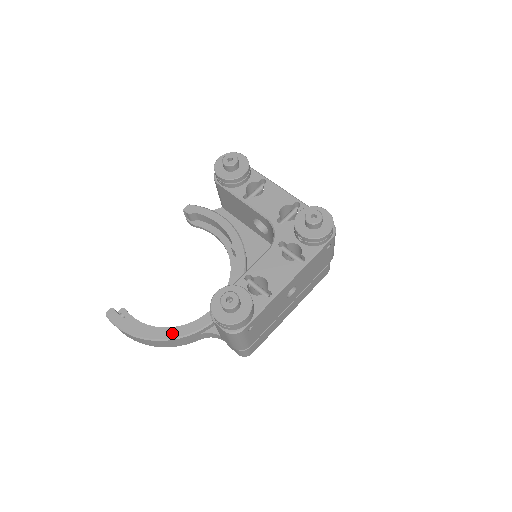
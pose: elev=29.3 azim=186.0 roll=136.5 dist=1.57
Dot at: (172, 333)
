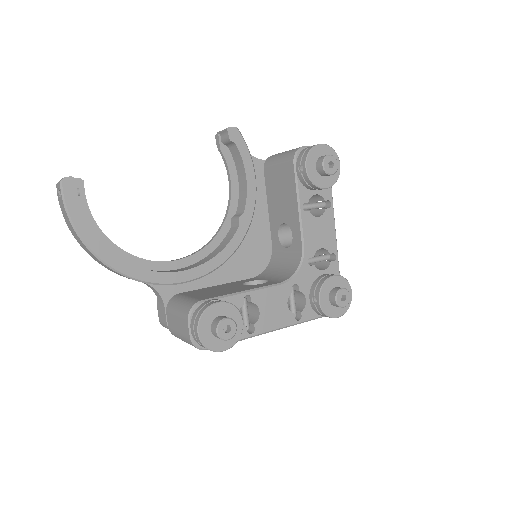
Dot at: (122, 265)
